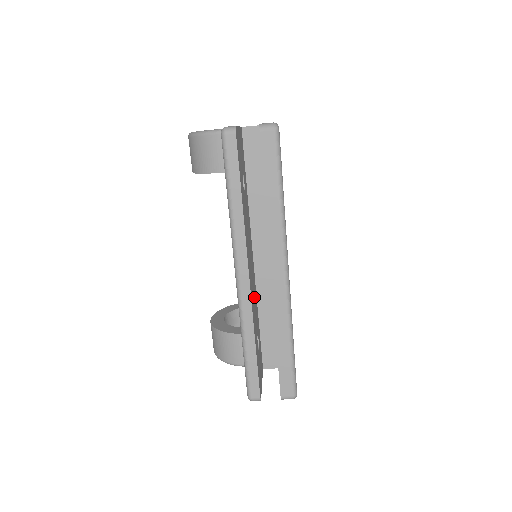
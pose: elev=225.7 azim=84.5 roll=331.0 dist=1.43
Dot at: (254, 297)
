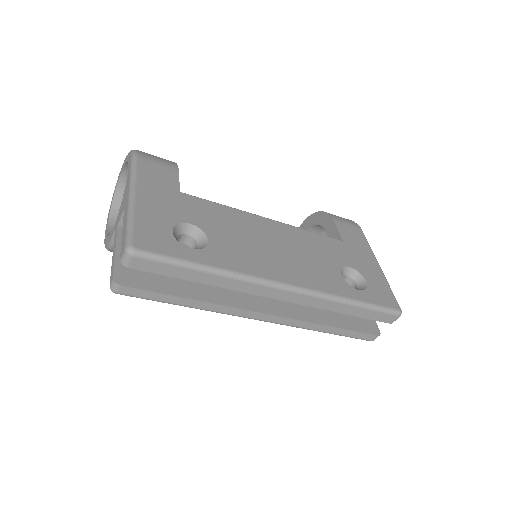
Dot at: occluded
